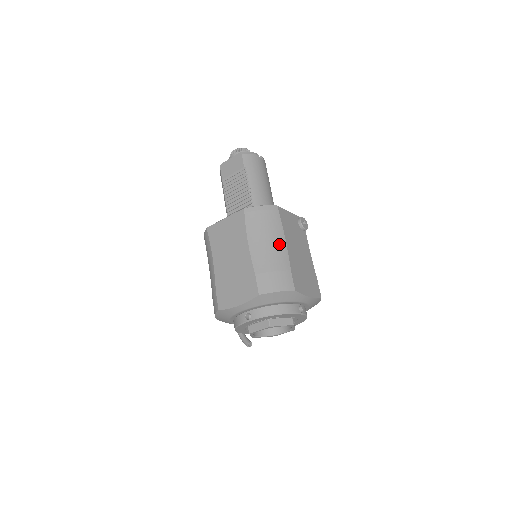
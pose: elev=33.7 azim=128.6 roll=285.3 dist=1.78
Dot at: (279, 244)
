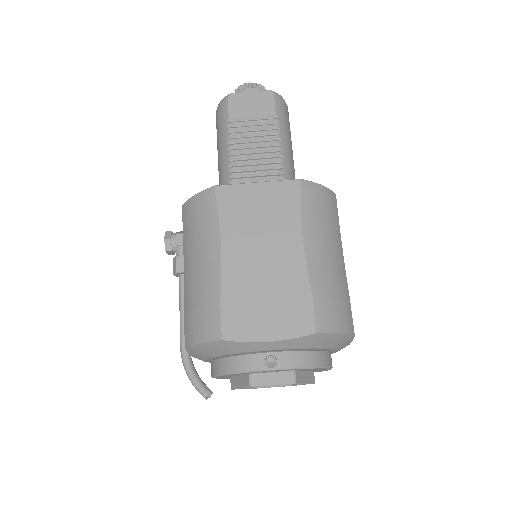
Dot at: (339, 255)
